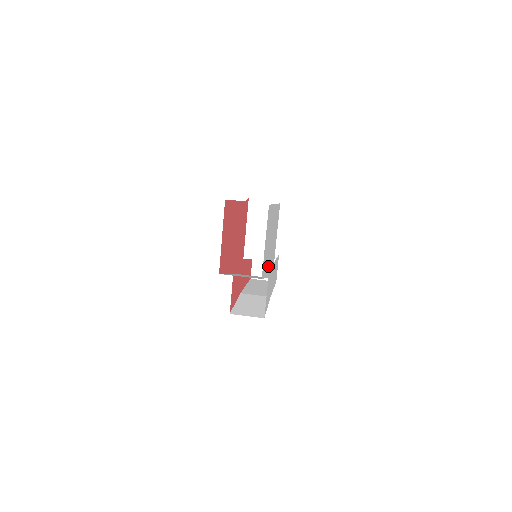
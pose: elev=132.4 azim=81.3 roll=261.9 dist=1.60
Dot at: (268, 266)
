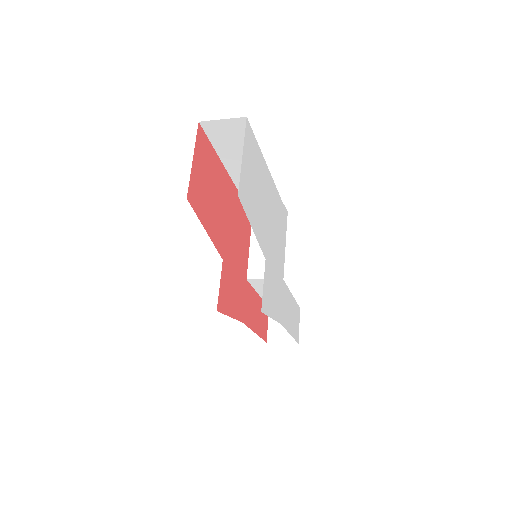
Dot at: (262, 235)
